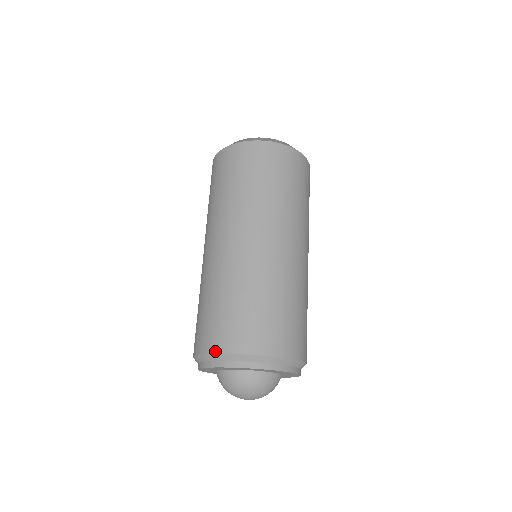
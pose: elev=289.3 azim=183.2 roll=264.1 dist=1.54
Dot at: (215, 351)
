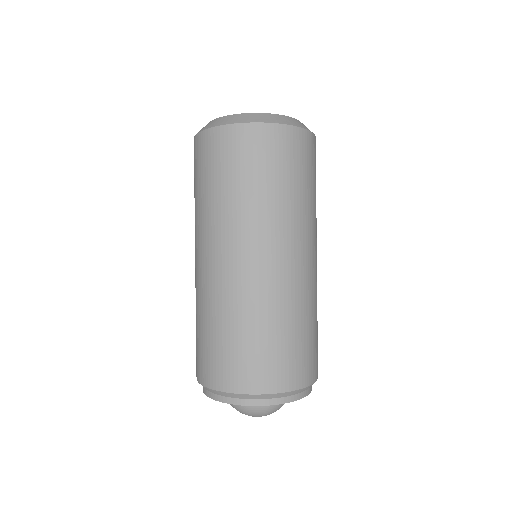
Dot at: (200, 381)
